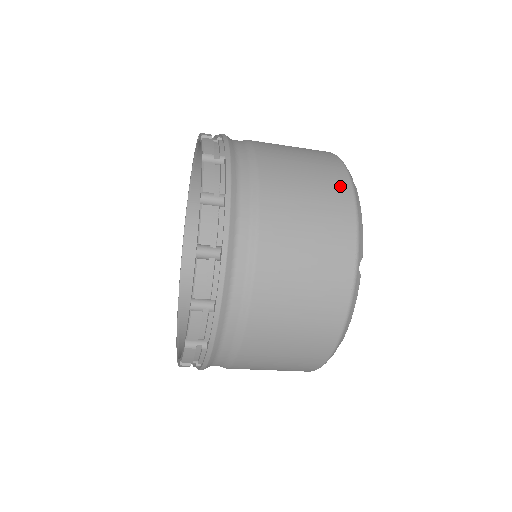
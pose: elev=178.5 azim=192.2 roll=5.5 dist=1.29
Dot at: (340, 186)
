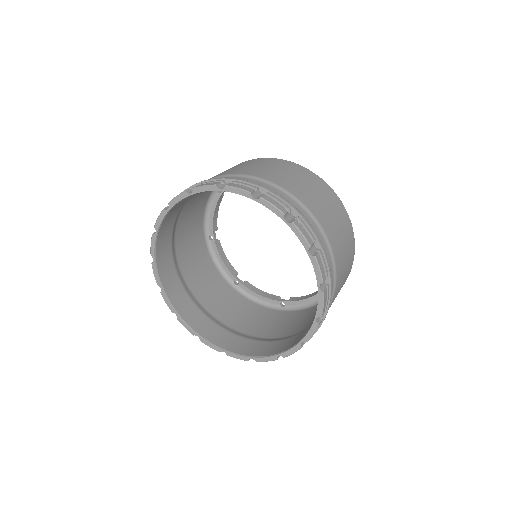
Dot at: (332, 194)
